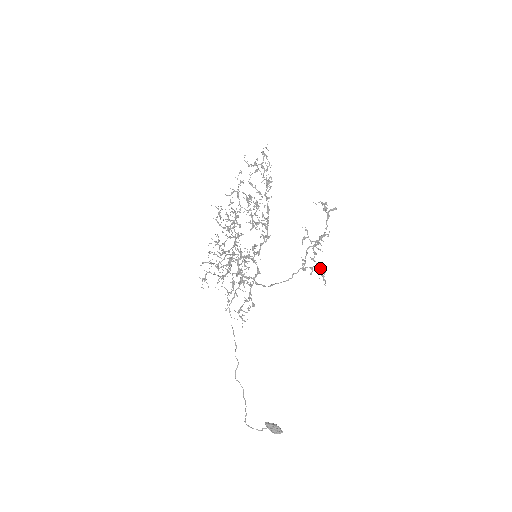
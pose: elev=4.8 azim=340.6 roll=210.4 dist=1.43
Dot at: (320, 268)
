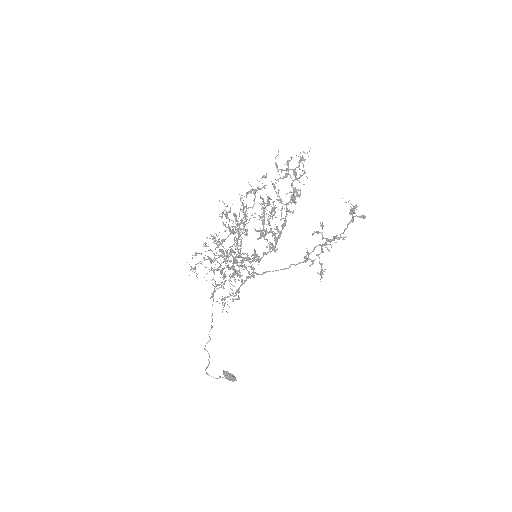
Dot at: occluded
